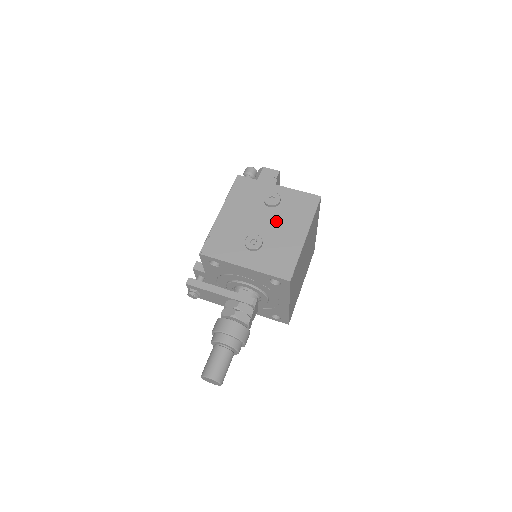
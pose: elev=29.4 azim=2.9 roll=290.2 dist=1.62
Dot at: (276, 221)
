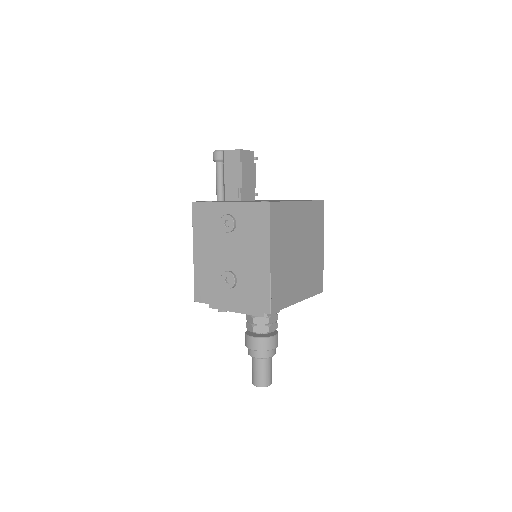
Dot at: (239, 248)
